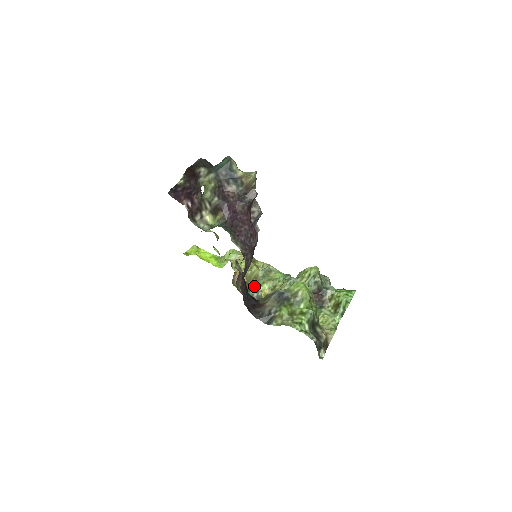
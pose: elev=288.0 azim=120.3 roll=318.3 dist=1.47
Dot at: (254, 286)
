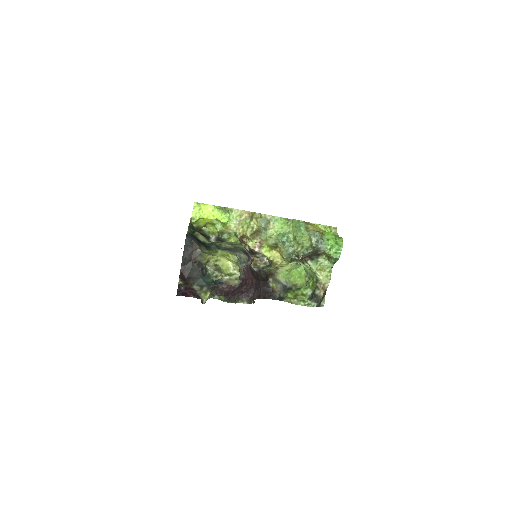
Dot at: (261, 262)
